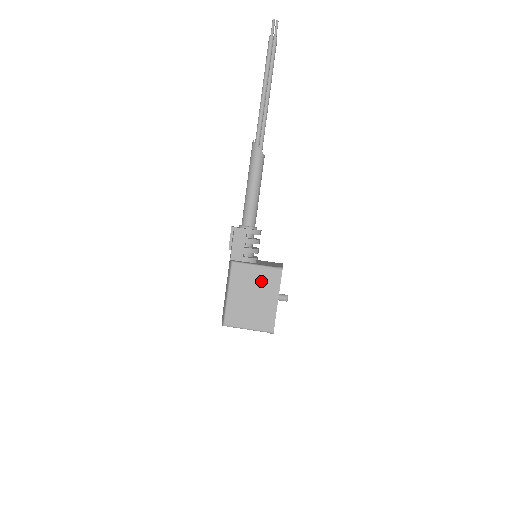
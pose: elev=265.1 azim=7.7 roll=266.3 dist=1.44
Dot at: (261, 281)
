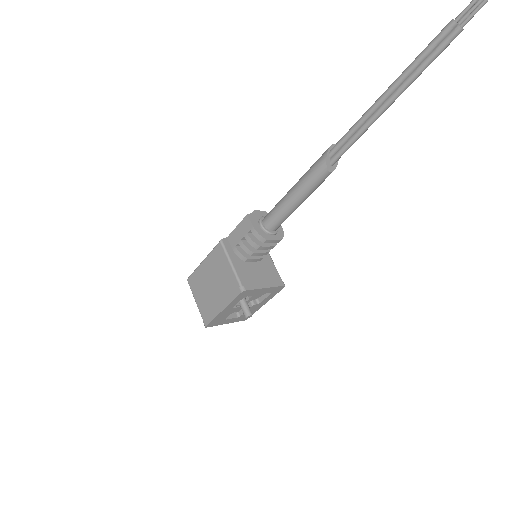
Dot at: (225, 281)
